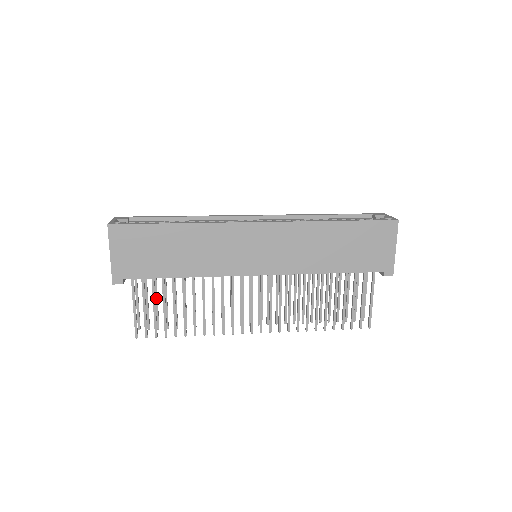
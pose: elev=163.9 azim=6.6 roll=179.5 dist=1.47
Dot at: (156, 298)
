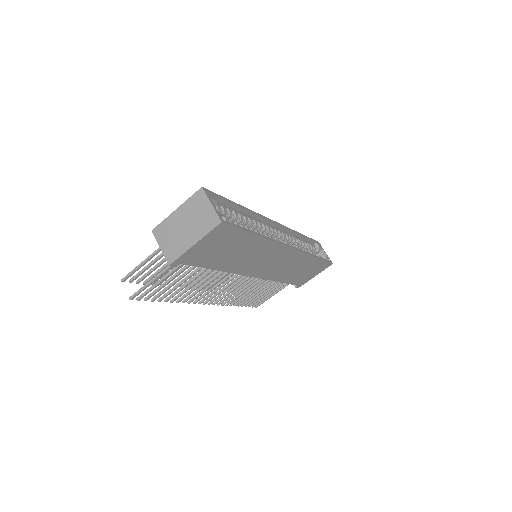
Dot at: (163, 262)
